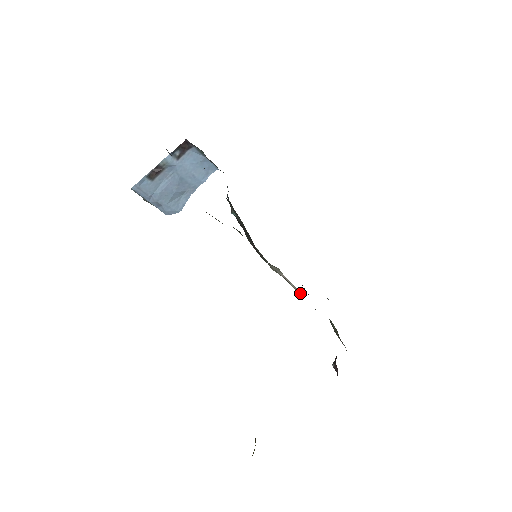
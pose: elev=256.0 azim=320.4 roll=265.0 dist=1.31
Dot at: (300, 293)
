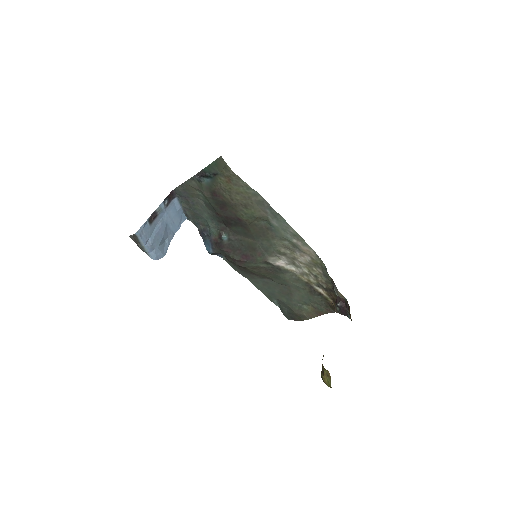
Dot at: (295, 271)
